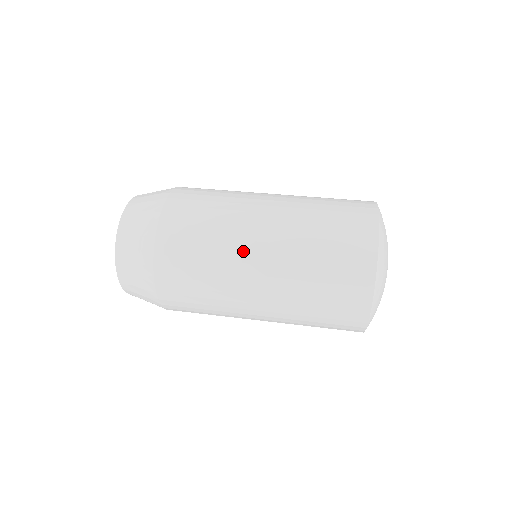
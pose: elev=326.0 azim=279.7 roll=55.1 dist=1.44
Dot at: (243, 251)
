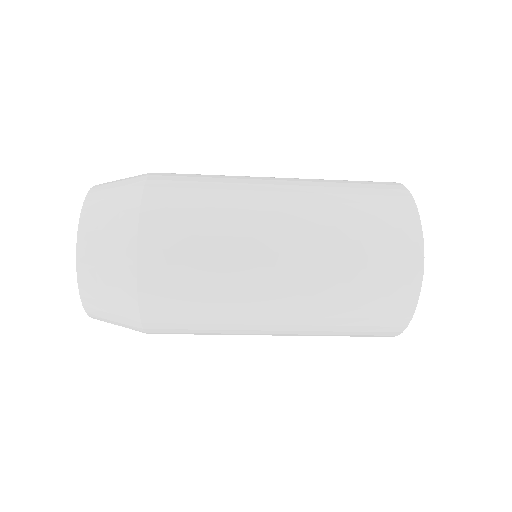
Dot at: (256, 177)
